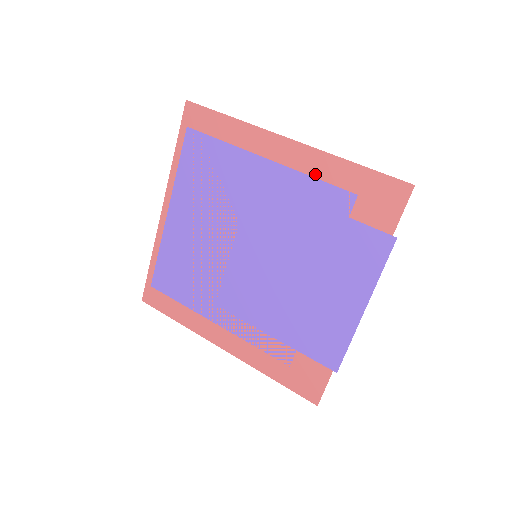
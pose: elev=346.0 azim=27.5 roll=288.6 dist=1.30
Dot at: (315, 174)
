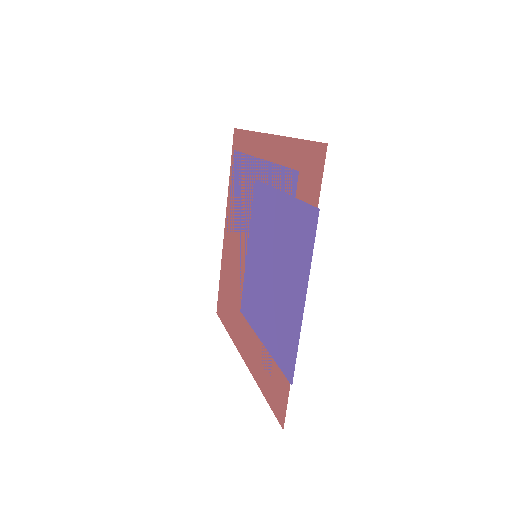
Dot at: (280, 161)
